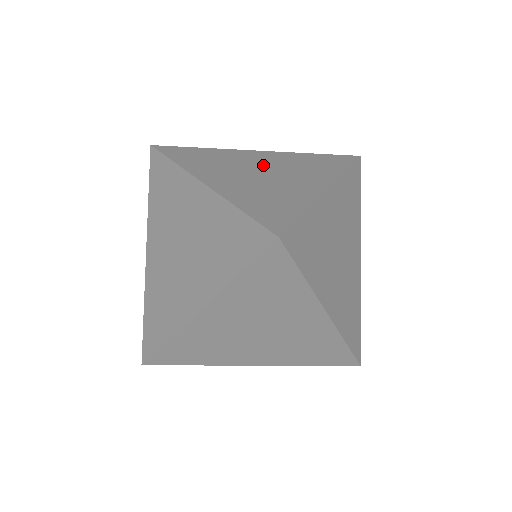
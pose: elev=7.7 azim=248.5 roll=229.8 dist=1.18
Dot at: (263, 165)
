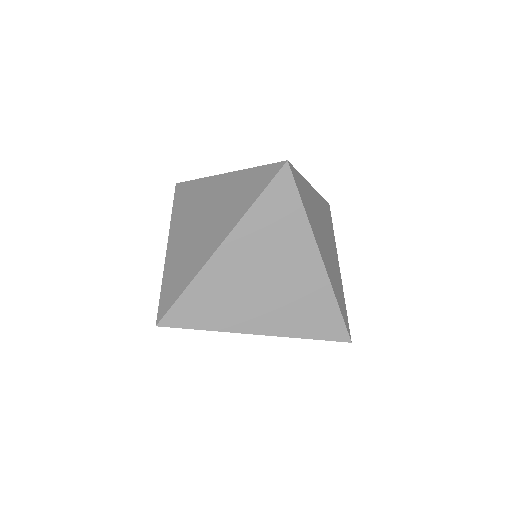
Dot at: occluded
